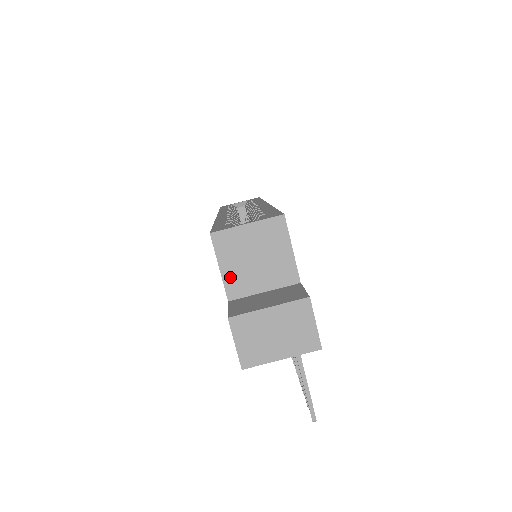
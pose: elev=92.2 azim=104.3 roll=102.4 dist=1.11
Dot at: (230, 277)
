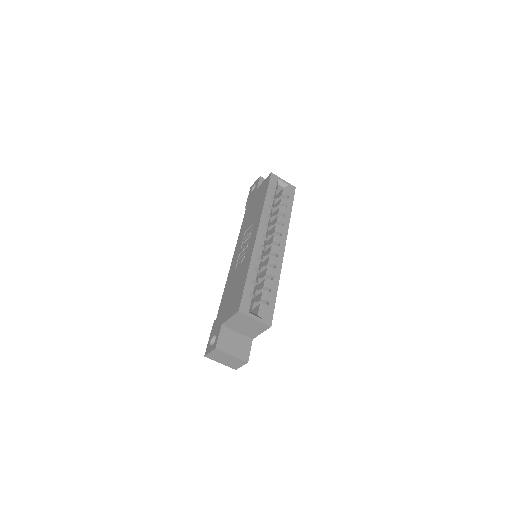
Dot at: (231, 322)
